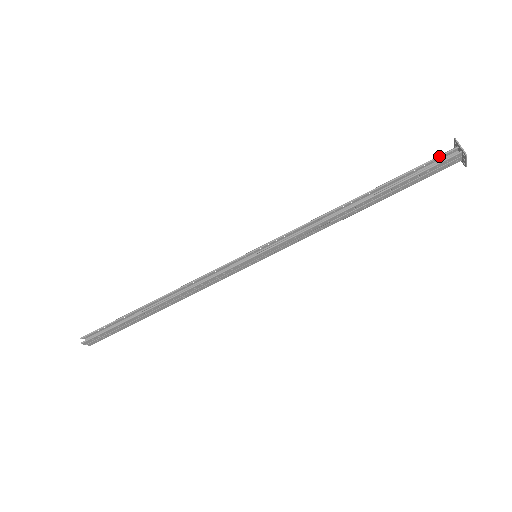
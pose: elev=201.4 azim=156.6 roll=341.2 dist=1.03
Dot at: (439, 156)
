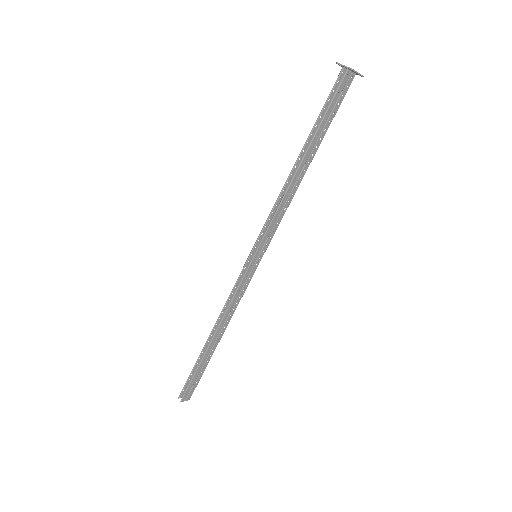
Dot at: (334, 85)
